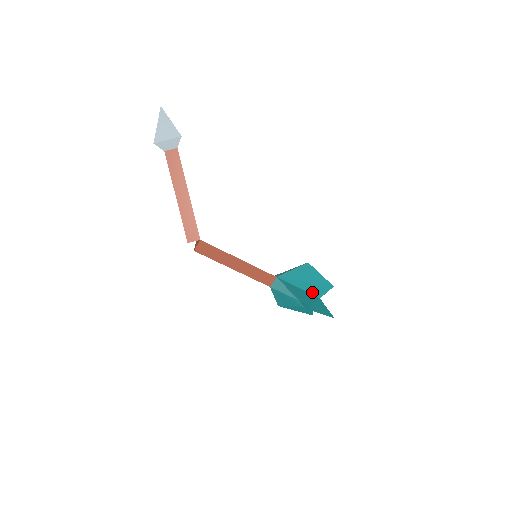
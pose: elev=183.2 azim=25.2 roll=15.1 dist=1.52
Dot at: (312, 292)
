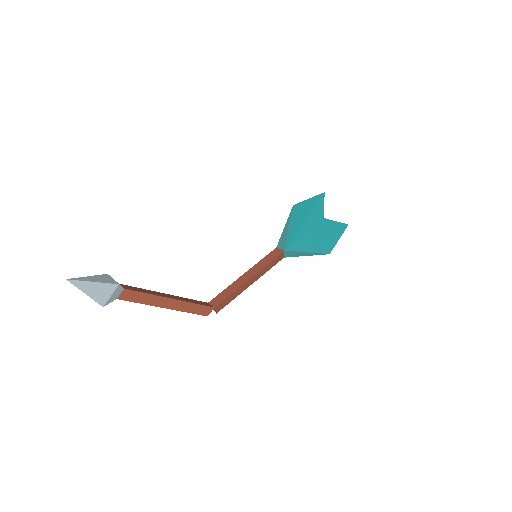
Dot at: (315, 222)
